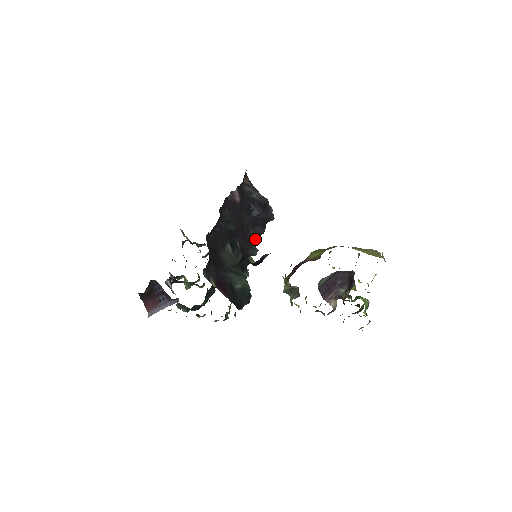
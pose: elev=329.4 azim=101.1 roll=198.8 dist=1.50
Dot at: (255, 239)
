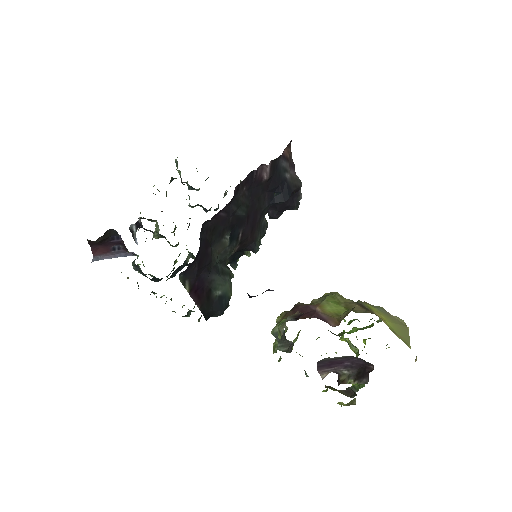
Dot at: (264, 231)
